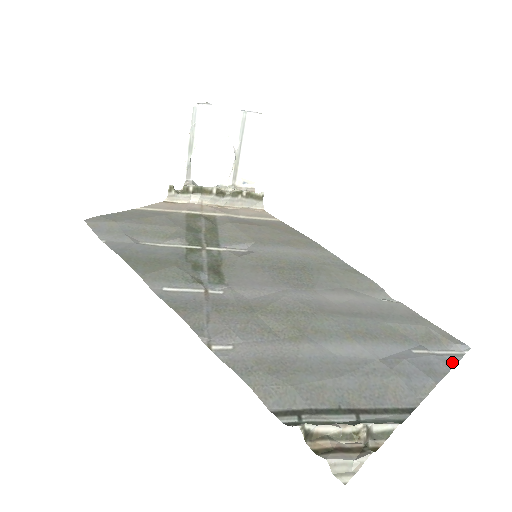
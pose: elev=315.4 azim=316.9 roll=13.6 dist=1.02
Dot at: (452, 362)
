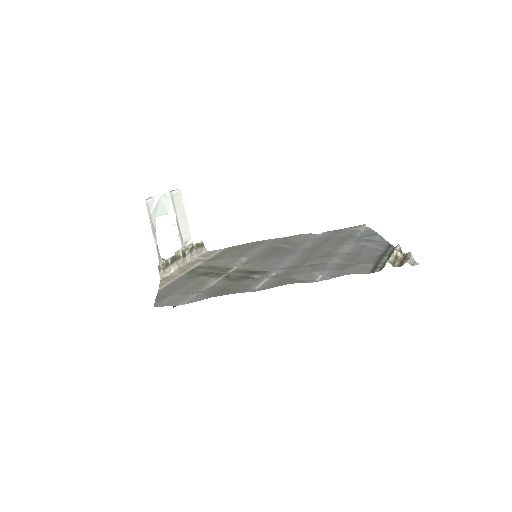
Dot at: (370, 230)
